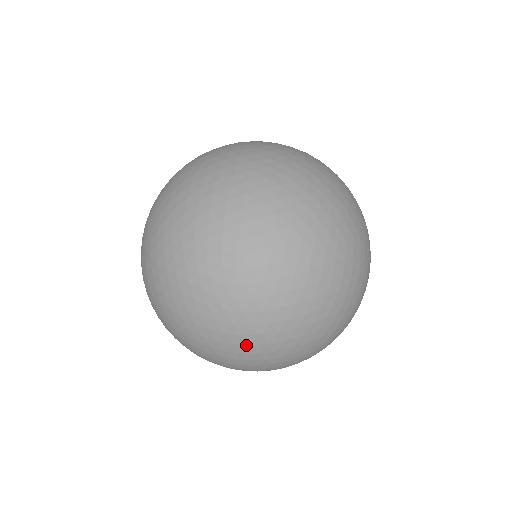
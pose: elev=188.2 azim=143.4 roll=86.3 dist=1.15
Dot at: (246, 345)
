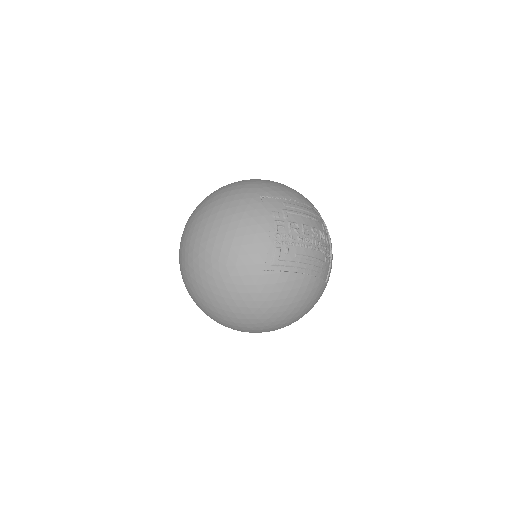
Dot at: occluded
